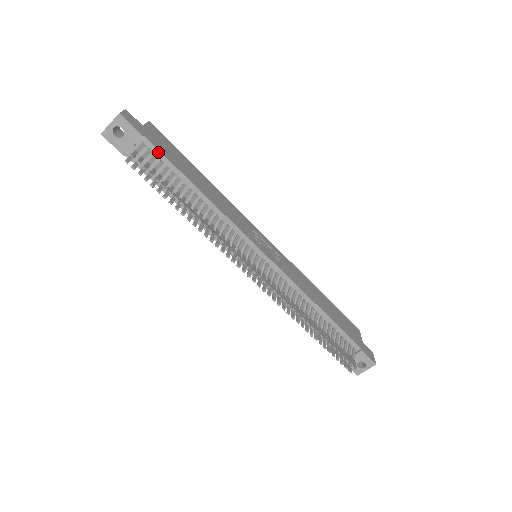
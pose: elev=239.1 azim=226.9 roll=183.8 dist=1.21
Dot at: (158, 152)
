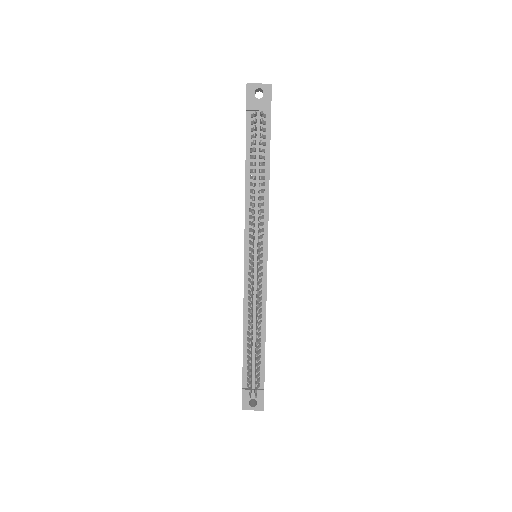
Dot at: (269, 129)
